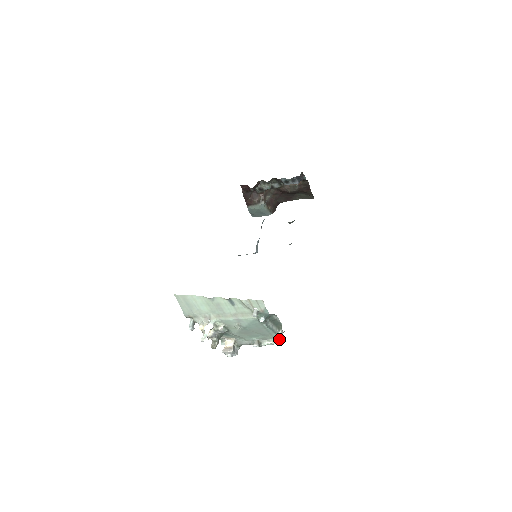
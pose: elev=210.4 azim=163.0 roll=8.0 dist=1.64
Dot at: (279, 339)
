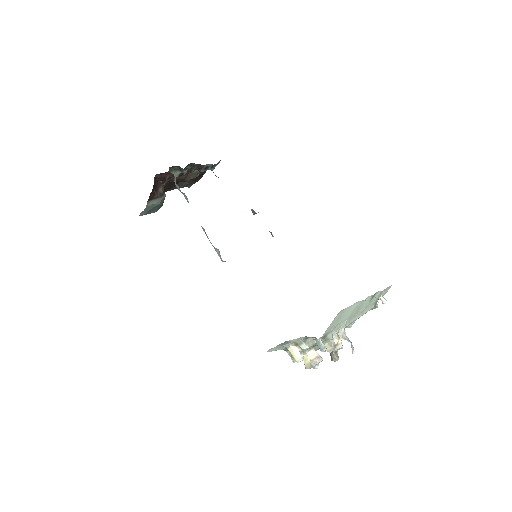
Dot at: occluded
